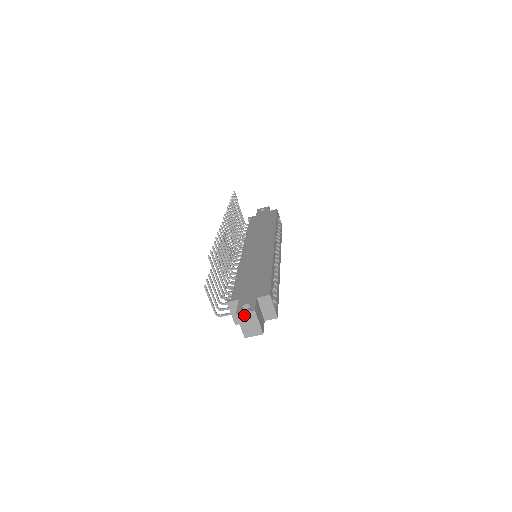
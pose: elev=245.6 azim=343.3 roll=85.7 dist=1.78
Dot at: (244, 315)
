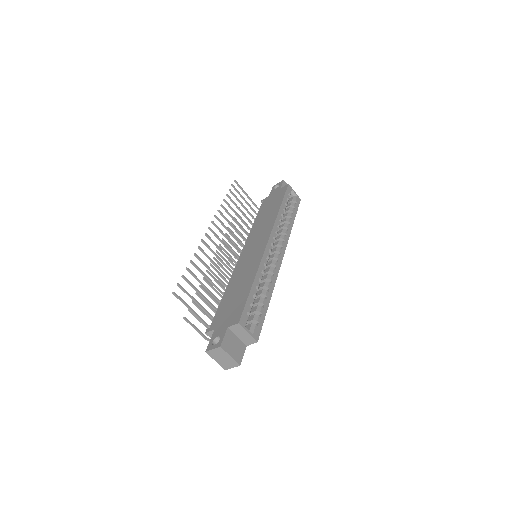
Dot at: (213, 351)
